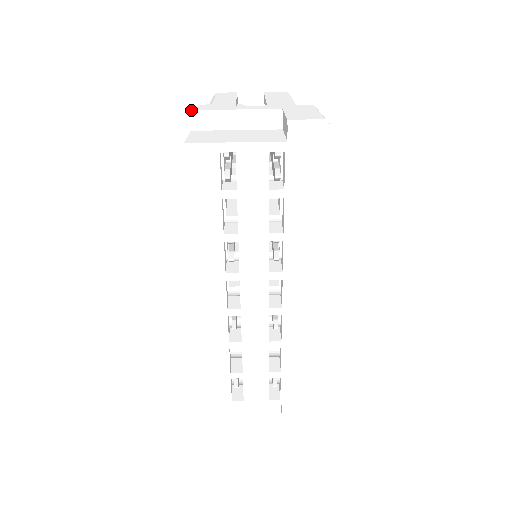
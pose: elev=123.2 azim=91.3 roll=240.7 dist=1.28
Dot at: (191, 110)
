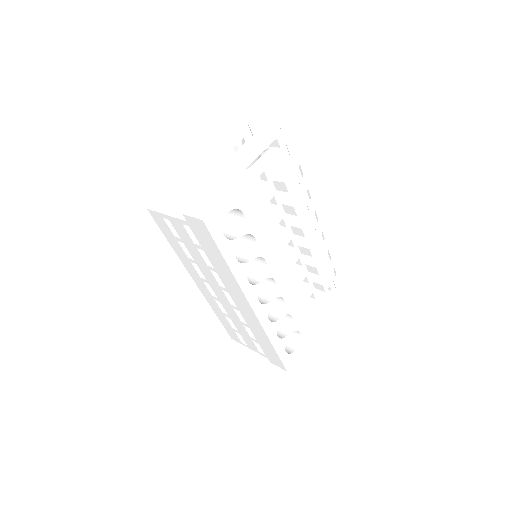
Dot at: (172, 171)
